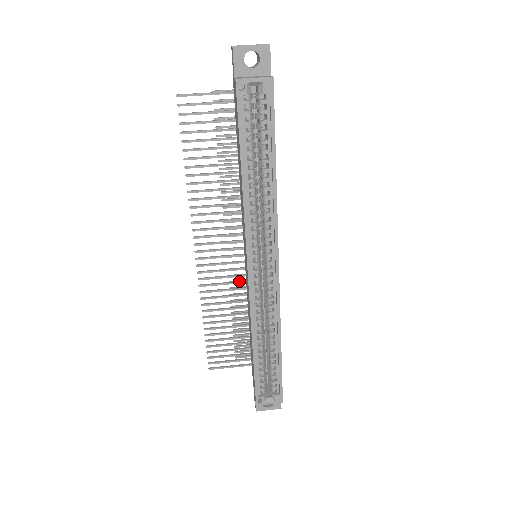
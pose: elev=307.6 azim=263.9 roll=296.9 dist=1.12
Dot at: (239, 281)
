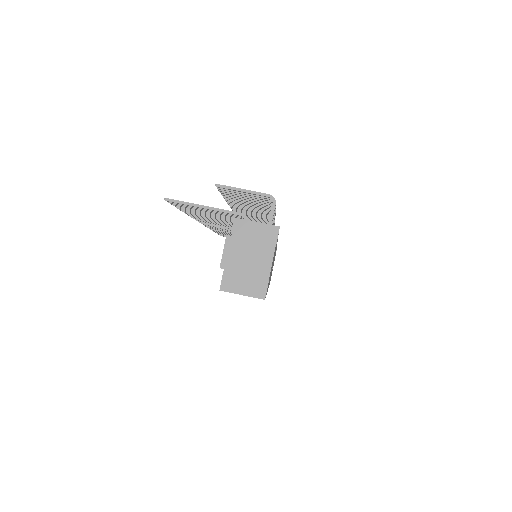
Dot at: occluded
